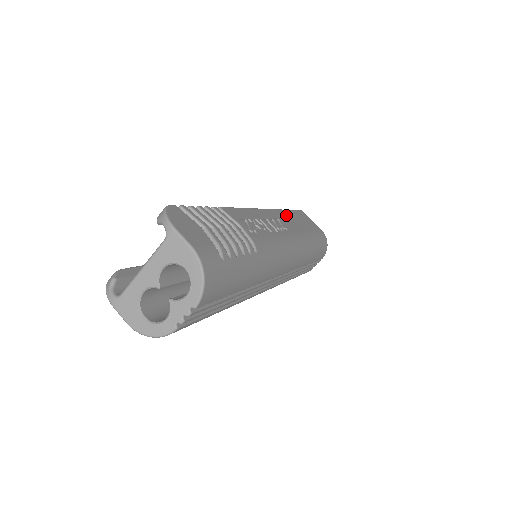
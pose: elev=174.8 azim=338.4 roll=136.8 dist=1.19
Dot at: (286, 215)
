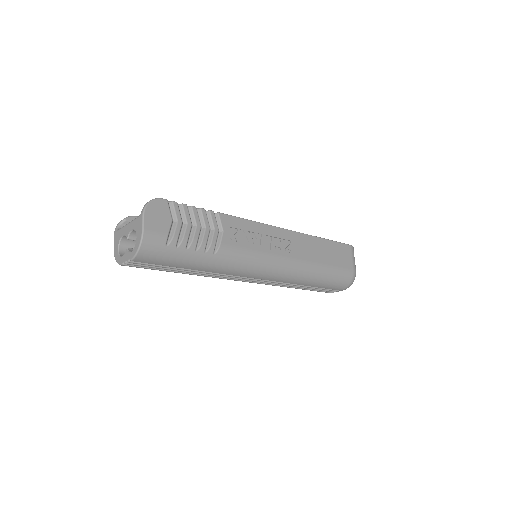
Dot at: (311, 242)
